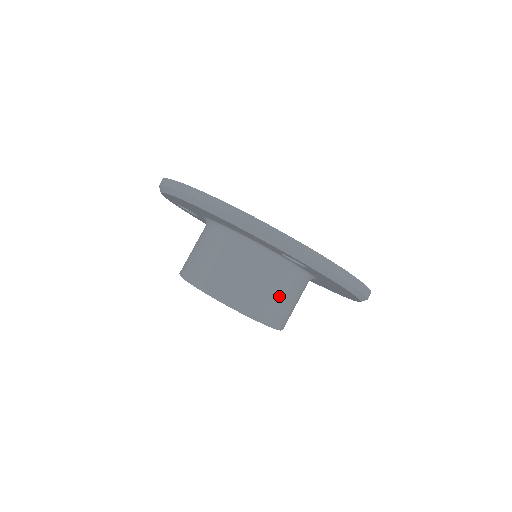
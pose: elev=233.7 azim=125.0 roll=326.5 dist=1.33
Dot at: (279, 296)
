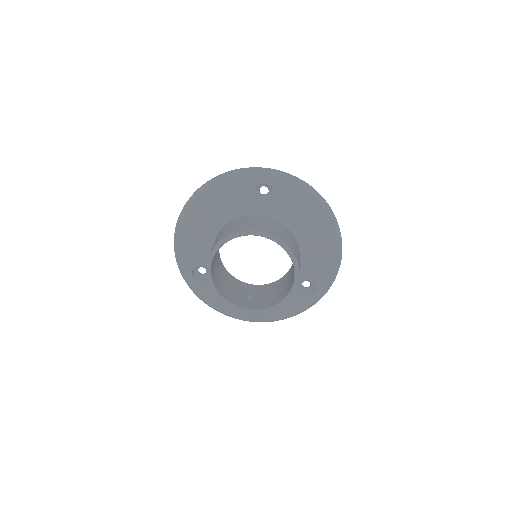
Dot at: (273, 226)
